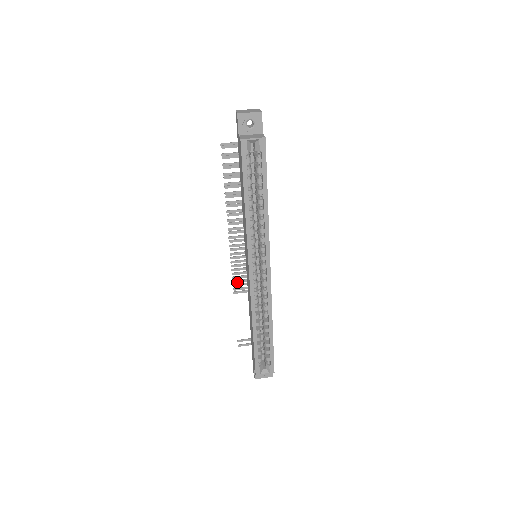
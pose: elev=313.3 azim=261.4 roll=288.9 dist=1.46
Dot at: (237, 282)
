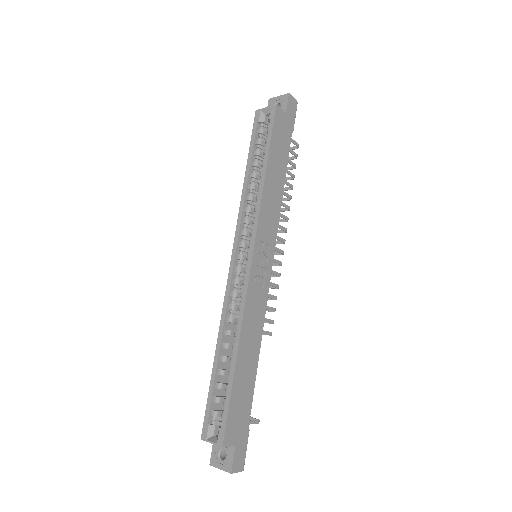
Dot at: occluded
